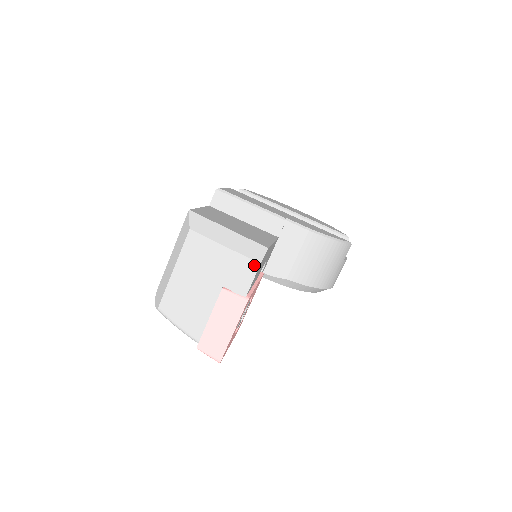
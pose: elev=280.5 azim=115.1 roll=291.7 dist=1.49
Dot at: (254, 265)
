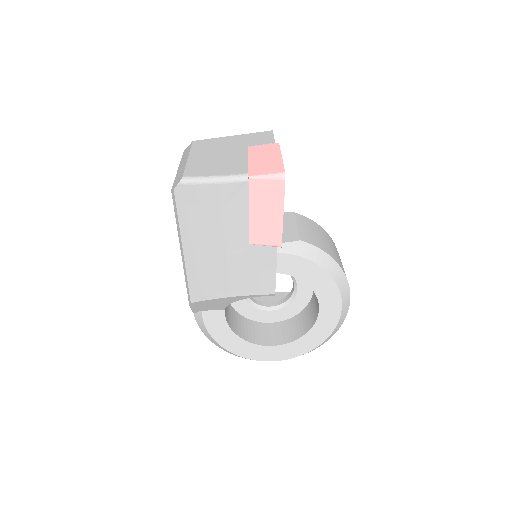
Dot at: (267, 132)
